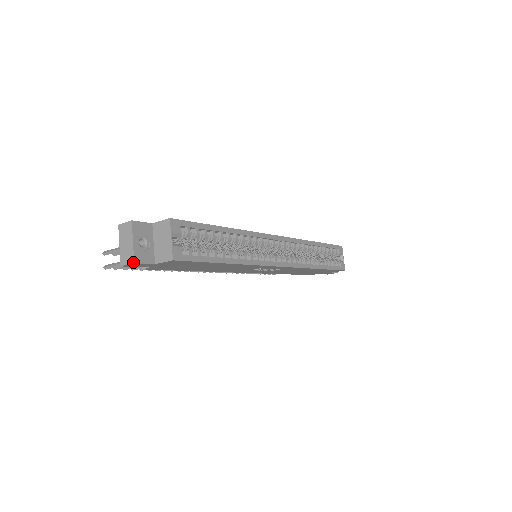
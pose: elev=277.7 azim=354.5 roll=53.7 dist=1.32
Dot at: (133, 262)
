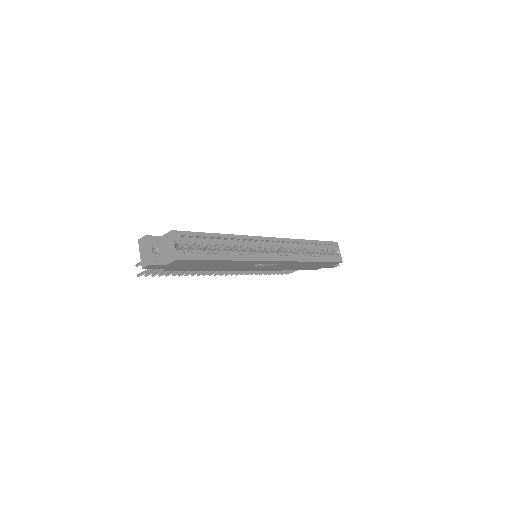
Dot at: (149, 264)
